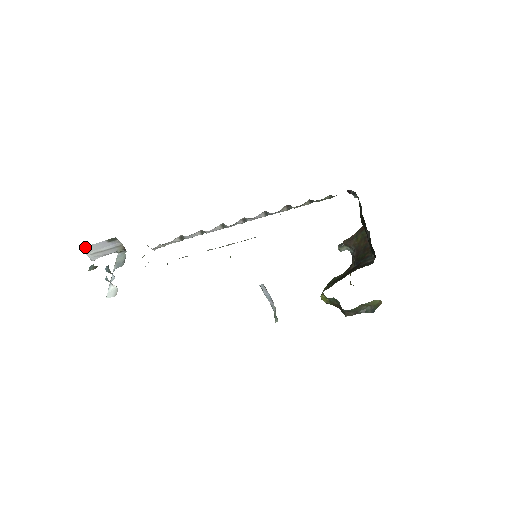
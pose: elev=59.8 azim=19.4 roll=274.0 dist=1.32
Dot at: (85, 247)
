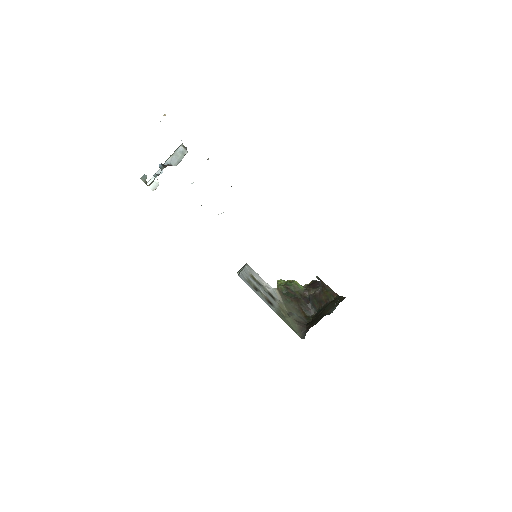
Dot at: occluded
